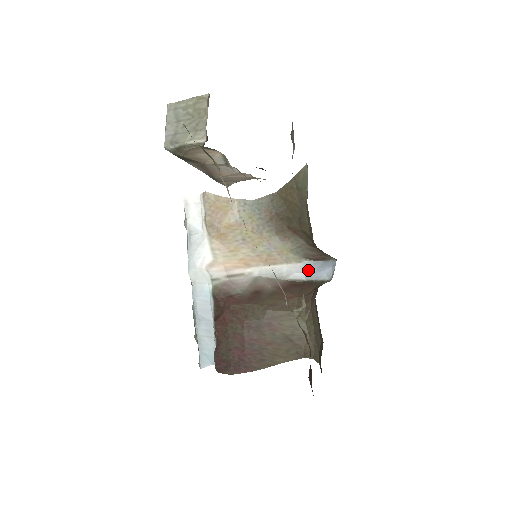
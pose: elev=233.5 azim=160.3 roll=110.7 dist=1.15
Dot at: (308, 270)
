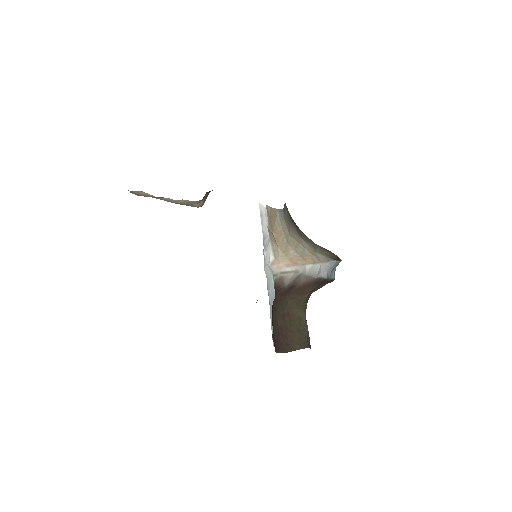
Dot at: (329, 269)
